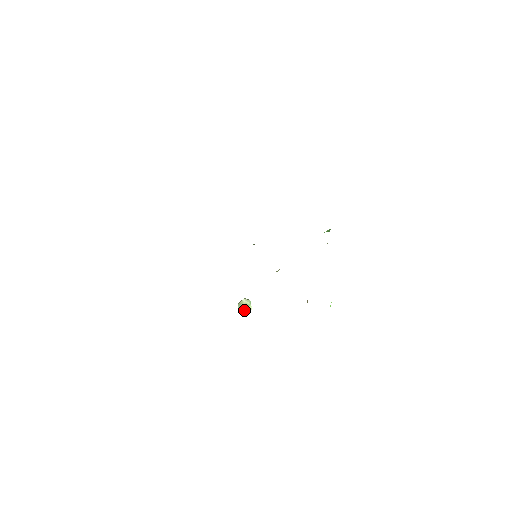
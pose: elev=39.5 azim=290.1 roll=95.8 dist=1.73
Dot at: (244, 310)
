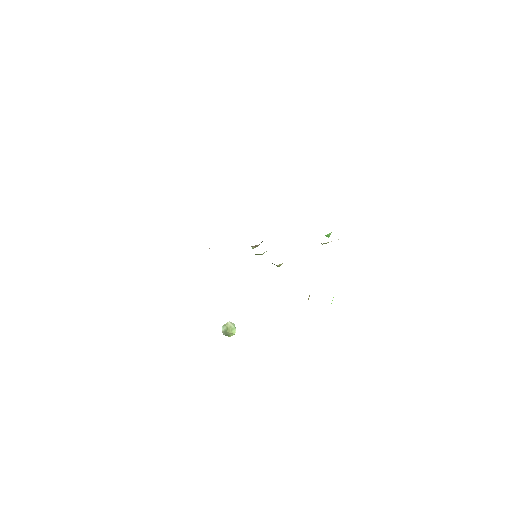
Dot at: (227, 335)
